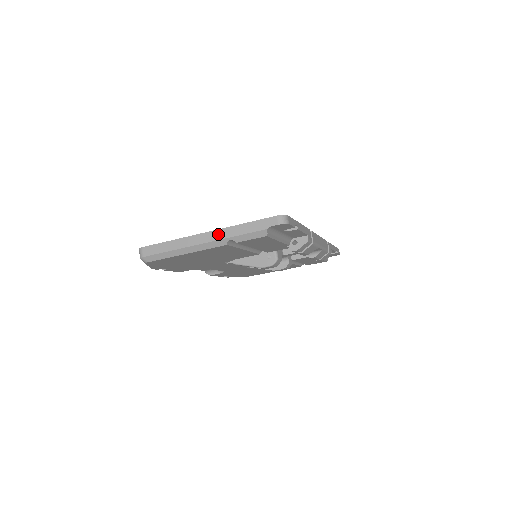
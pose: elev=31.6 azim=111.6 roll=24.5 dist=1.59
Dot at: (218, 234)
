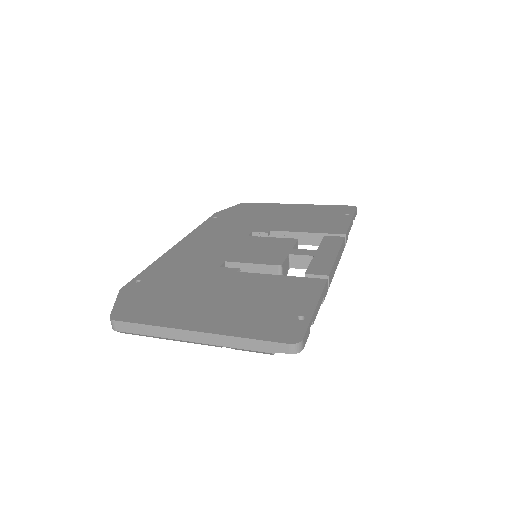
Dot at: (211, 338)
